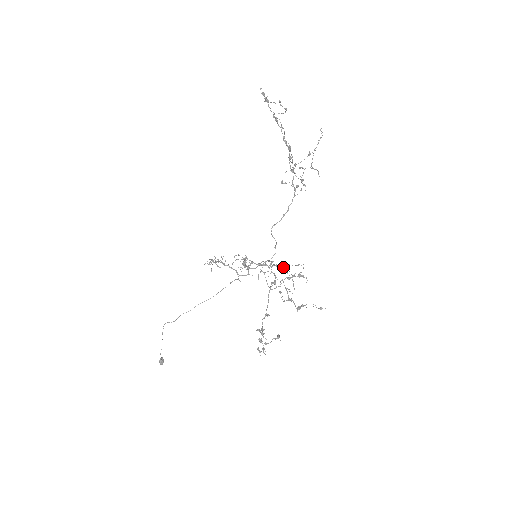
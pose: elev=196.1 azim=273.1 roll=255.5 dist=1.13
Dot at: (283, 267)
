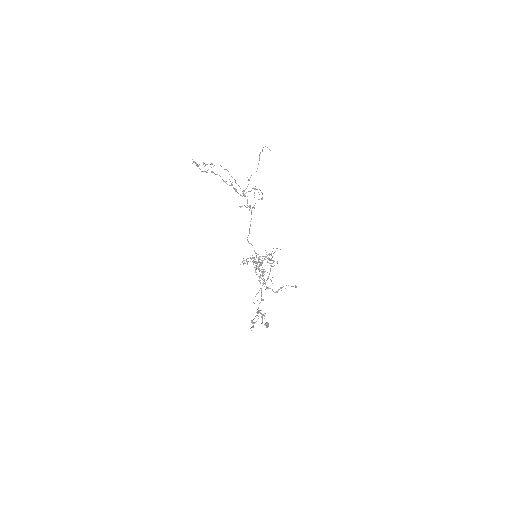
Dot at: (259, 266)
